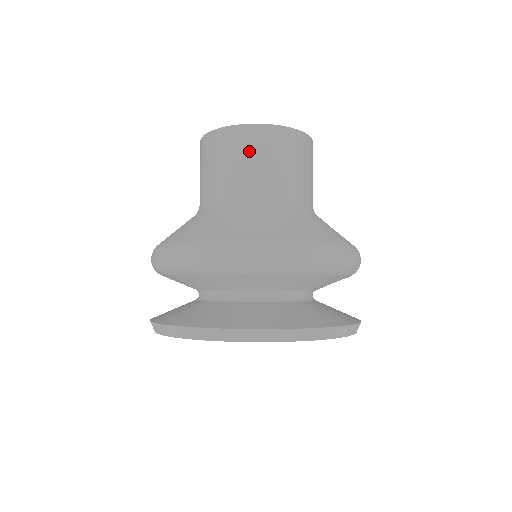
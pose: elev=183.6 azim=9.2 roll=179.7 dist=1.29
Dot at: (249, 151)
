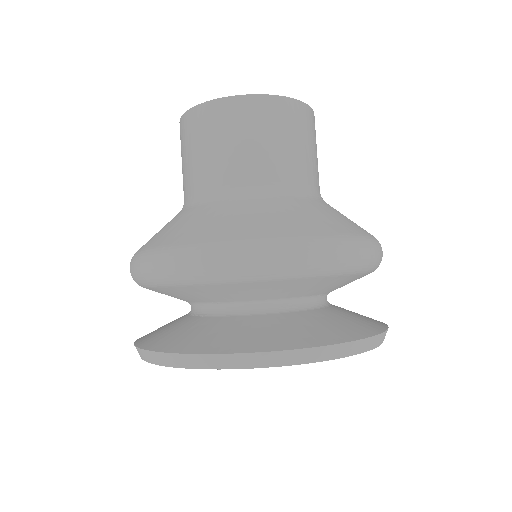
Dot at: (208, 135)
